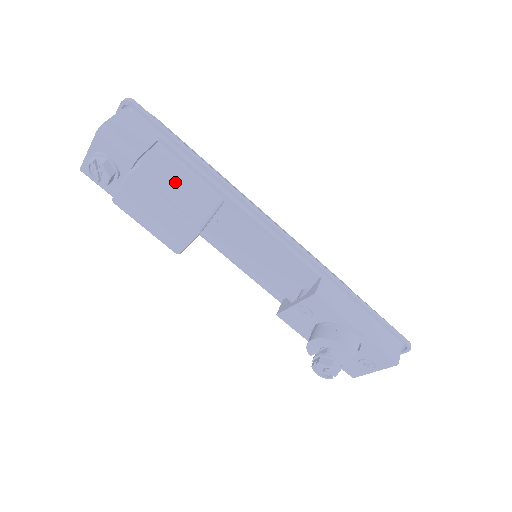
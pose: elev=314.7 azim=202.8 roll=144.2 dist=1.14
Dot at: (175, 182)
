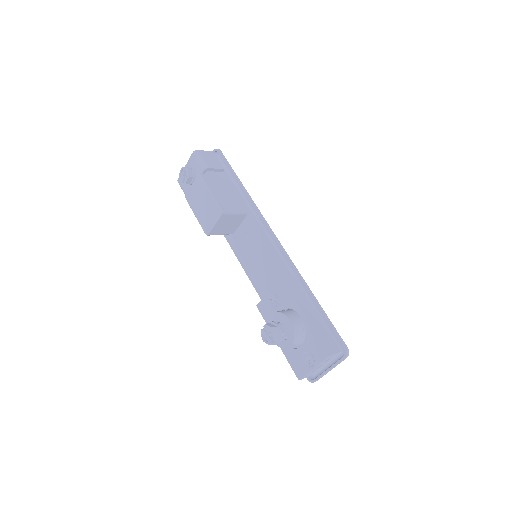
Dot at: (222, 190)
